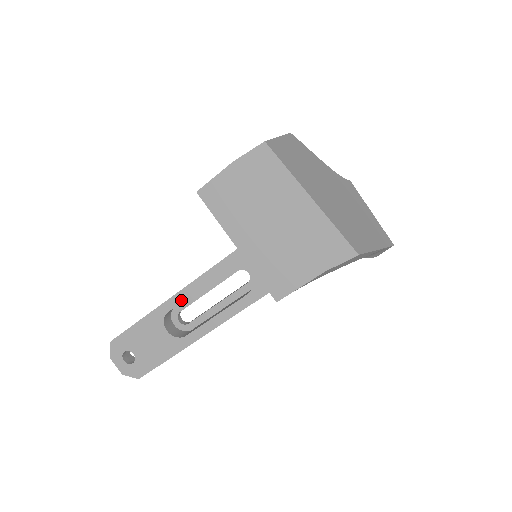
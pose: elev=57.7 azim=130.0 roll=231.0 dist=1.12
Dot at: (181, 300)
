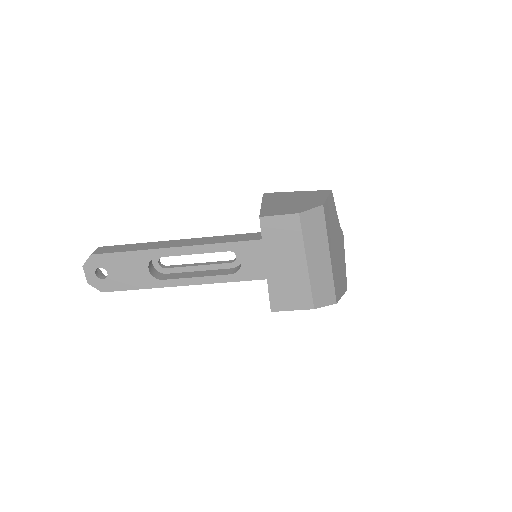
Dot at: (174, 254)
